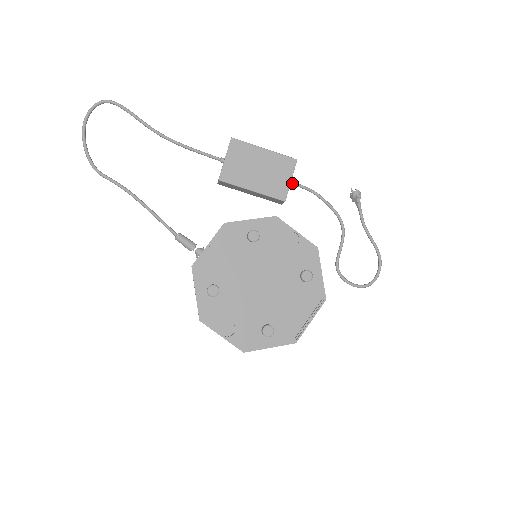
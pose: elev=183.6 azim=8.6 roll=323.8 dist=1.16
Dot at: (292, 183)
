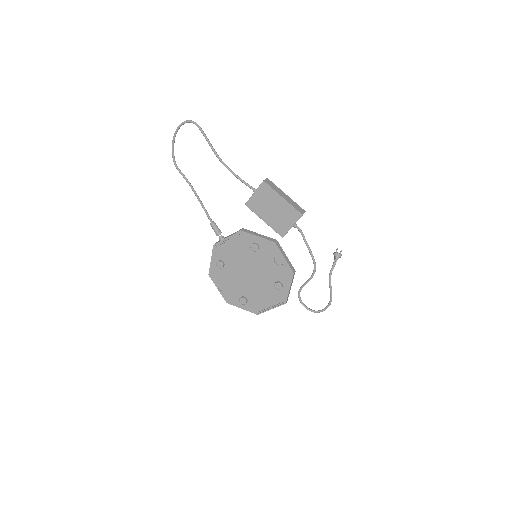
Dot at: (295, 227)
